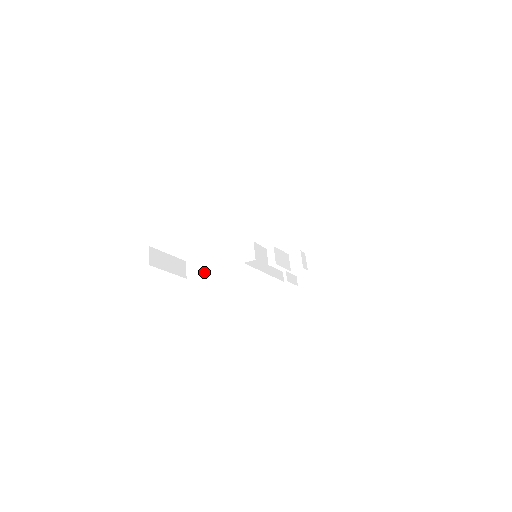
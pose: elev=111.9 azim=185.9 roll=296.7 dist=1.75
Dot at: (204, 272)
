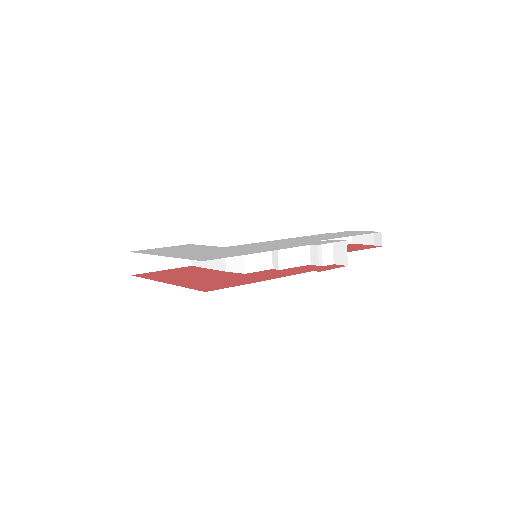
Dot at: (203, 266)
